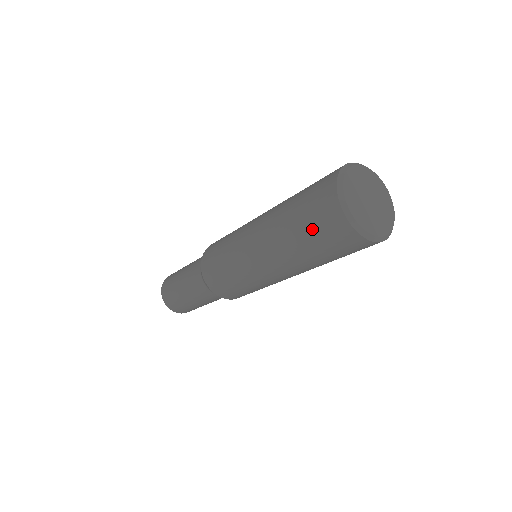
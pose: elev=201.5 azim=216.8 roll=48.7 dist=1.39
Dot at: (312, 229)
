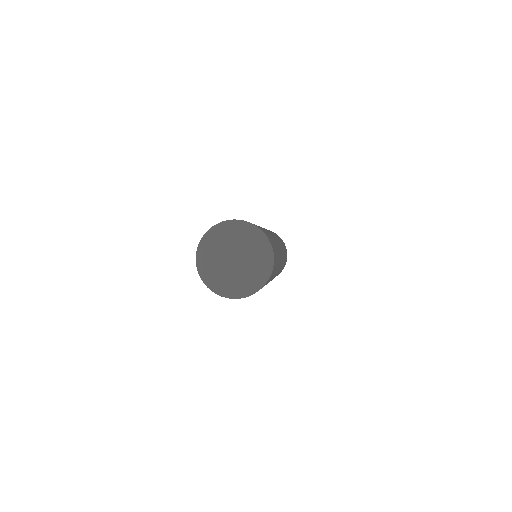
Dot at: occluded
